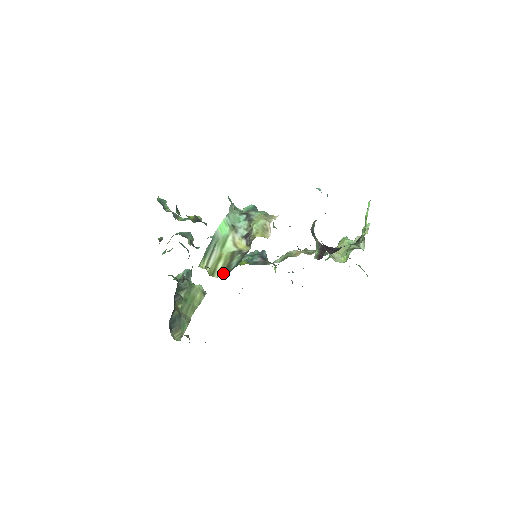
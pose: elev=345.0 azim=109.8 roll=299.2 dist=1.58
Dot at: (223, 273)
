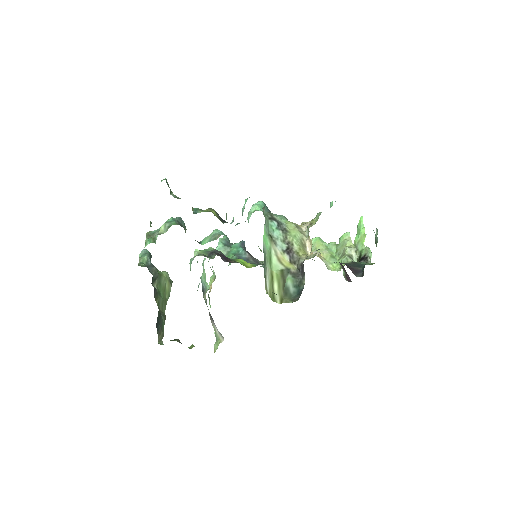
Dot at: (285, 298)
